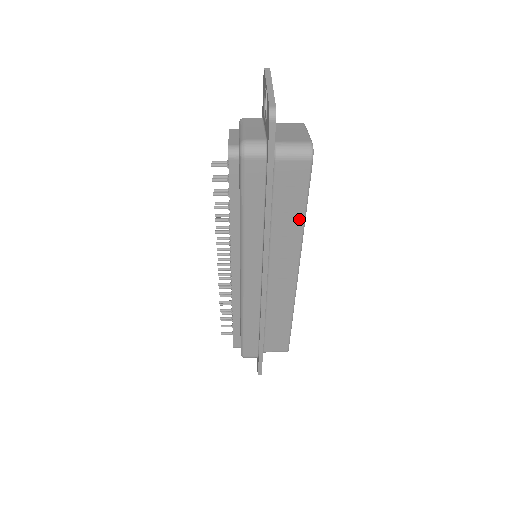
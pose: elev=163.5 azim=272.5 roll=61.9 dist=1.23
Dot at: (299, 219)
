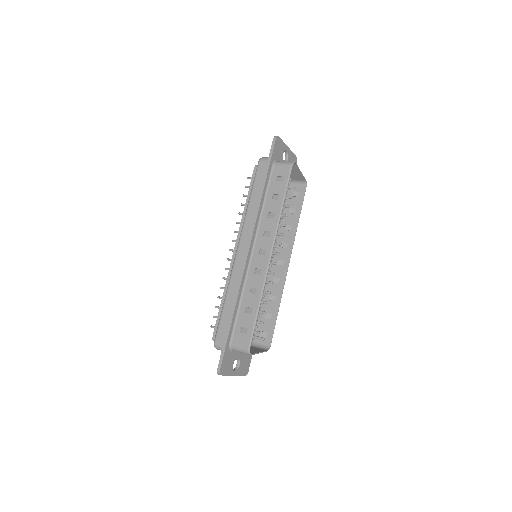
Dot at: (279, 204)
